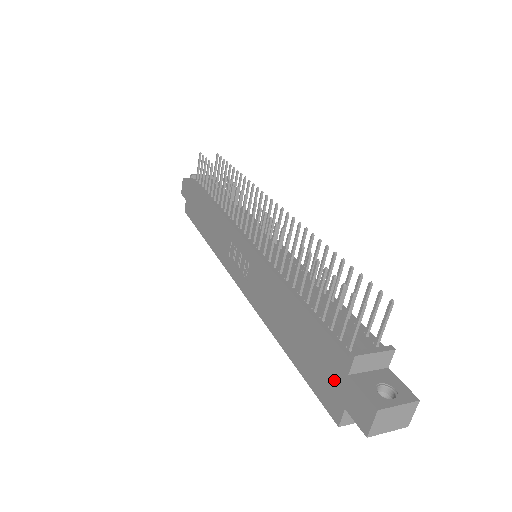
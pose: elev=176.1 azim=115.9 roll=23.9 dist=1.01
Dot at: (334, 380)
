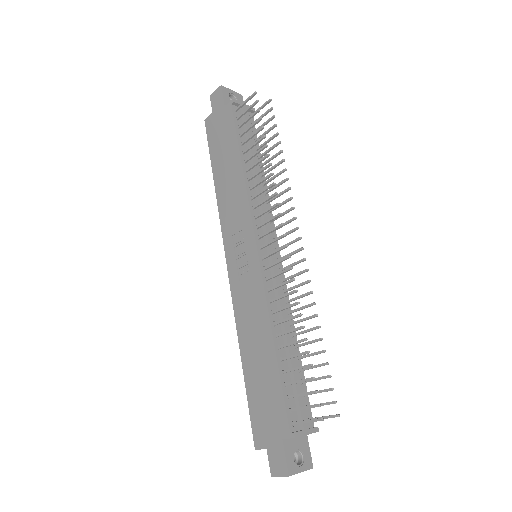
Dot at: (270, 429)
